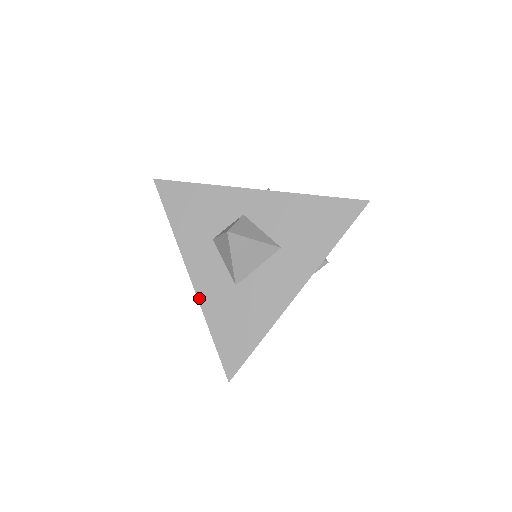
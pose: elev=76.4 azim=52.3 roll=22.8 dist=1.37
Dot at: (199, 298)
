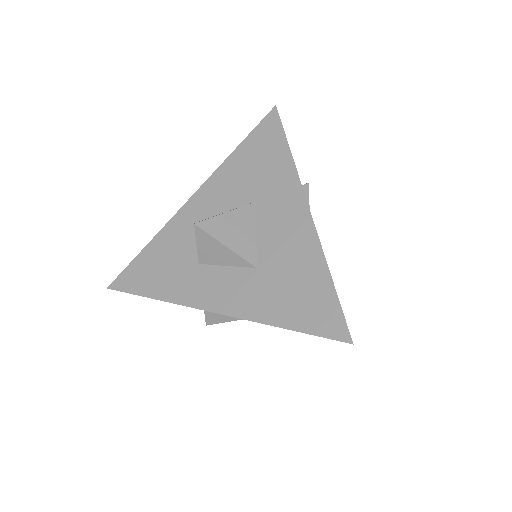
Dot at: (240, 316)
